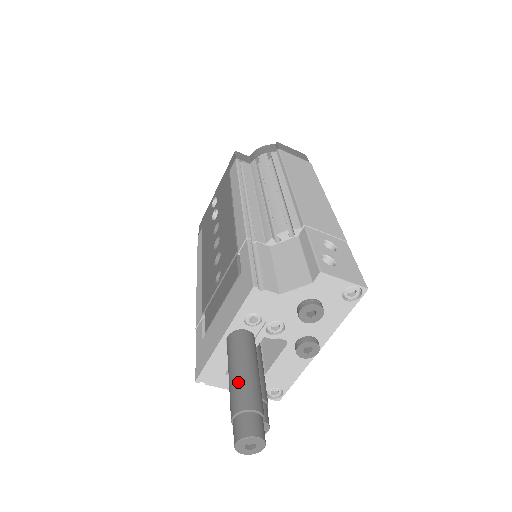
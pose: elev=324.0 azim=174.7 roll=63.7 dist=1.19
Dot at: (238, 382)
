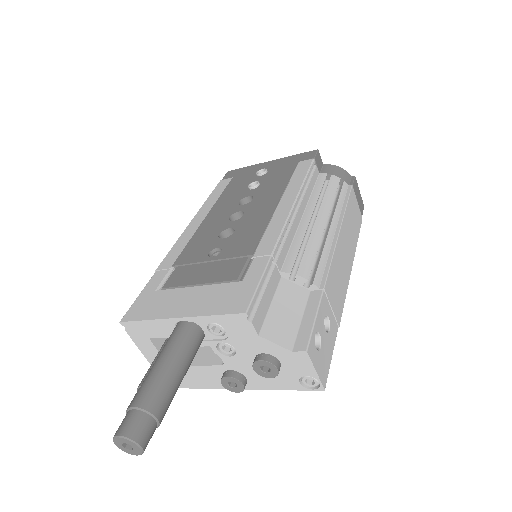
Dot at: (162, 378)
